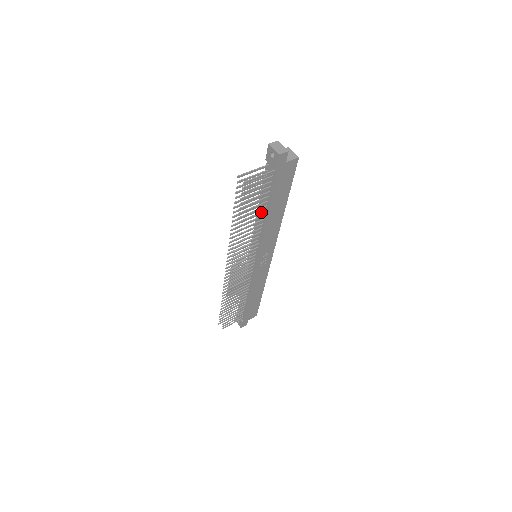
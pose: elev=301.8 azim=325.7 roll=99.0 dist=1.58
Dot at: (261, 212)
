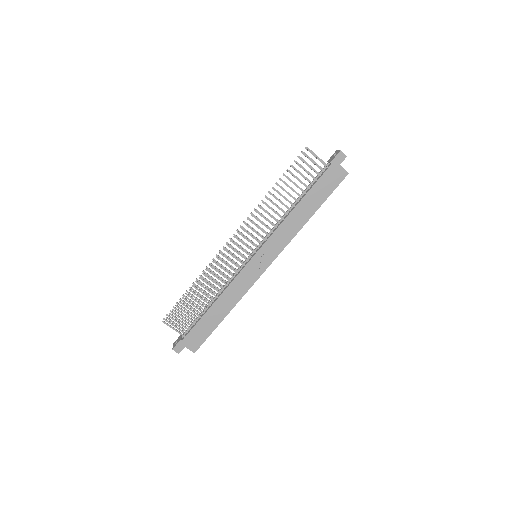
Dot at: (295, 198)
